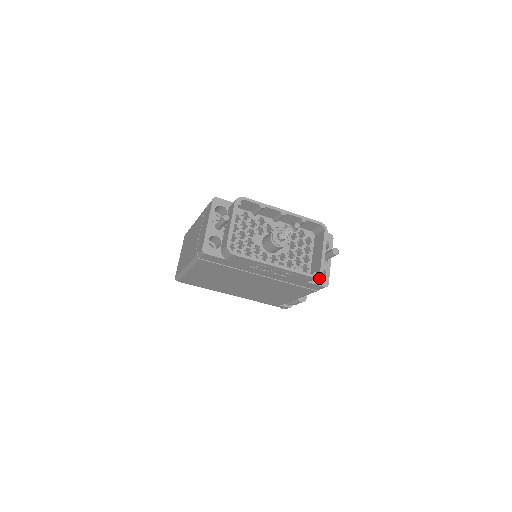
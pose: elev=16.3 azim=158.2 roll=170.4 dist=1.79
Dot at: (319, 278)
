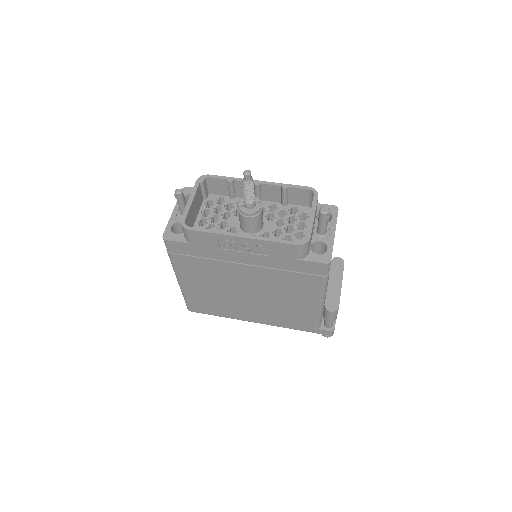
Dot at: (317, 254)
